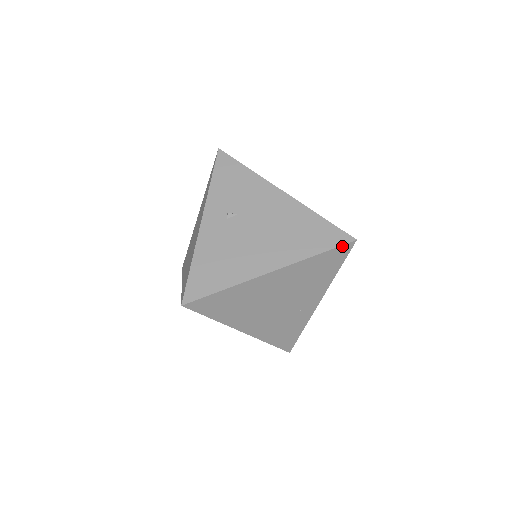
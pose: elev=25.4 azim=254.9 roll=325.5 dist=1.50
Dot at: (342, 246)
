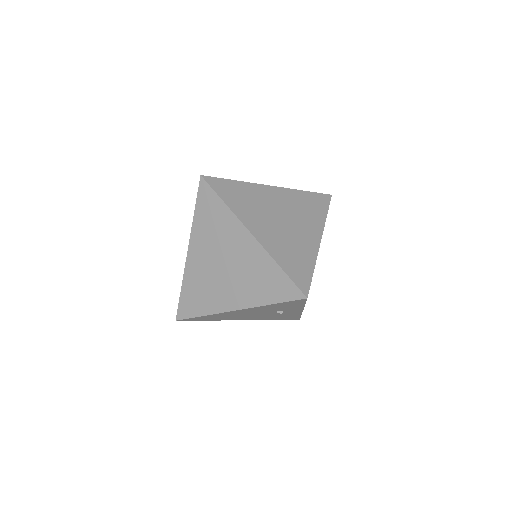
Dot at: (322, 194)
